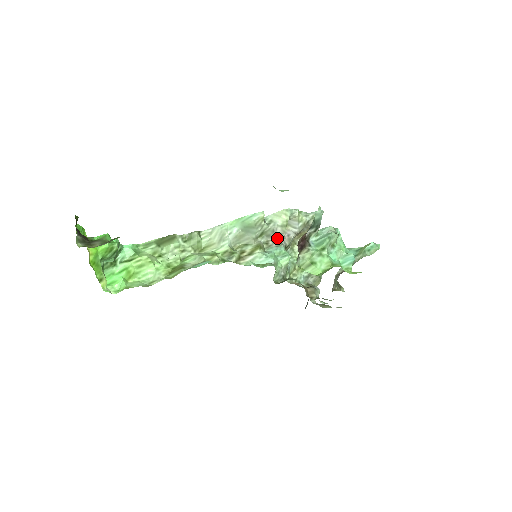
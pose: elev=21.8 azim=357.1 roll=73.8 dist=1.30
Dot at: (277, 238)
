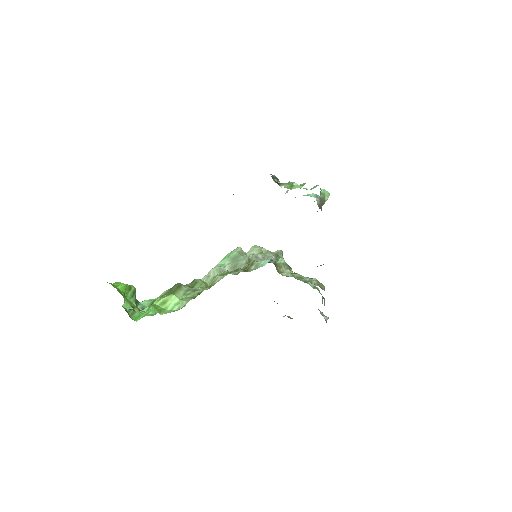
Dot at: occluded
